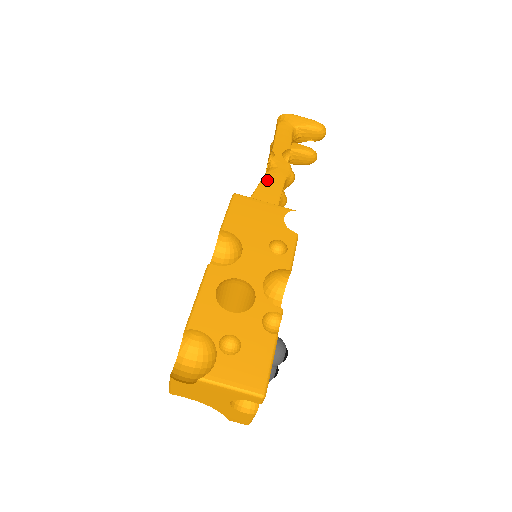
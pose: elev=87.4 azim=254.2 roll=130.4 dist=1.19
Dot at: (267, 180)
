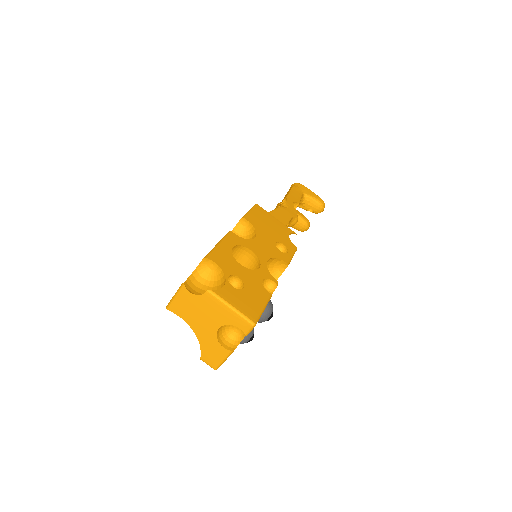
Dot at: (279, 211)
